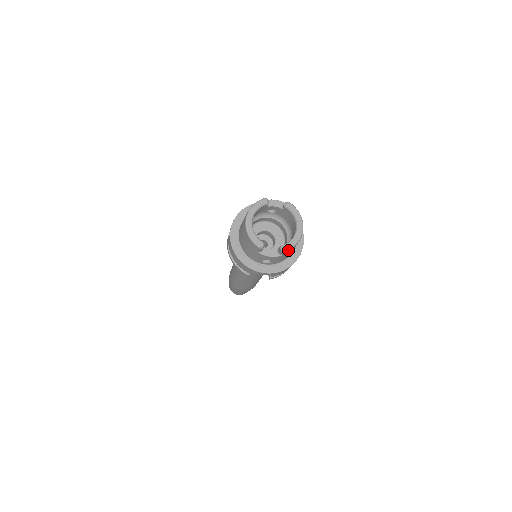
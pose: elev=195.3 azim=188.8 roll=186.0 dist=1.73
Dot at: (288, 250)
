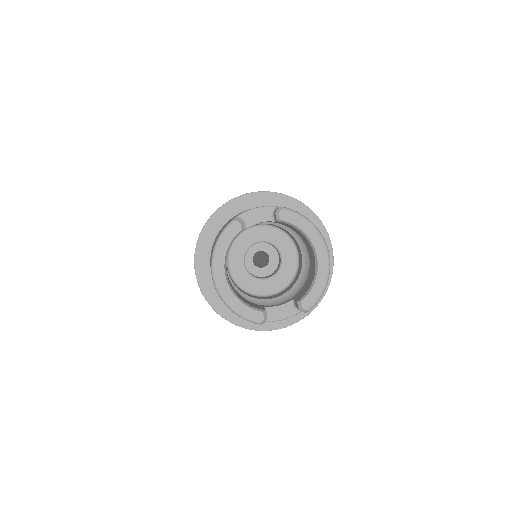
Dot at: (314, 305)
